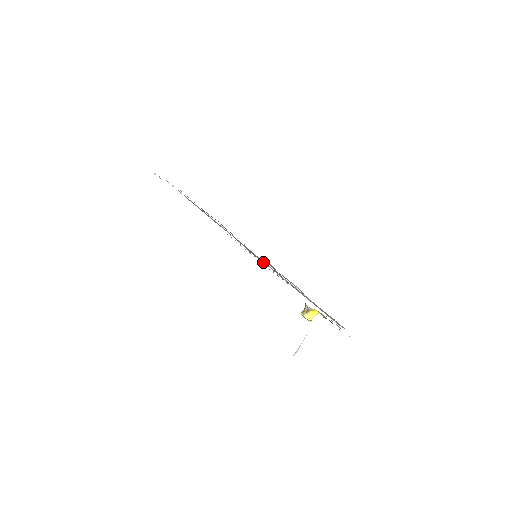
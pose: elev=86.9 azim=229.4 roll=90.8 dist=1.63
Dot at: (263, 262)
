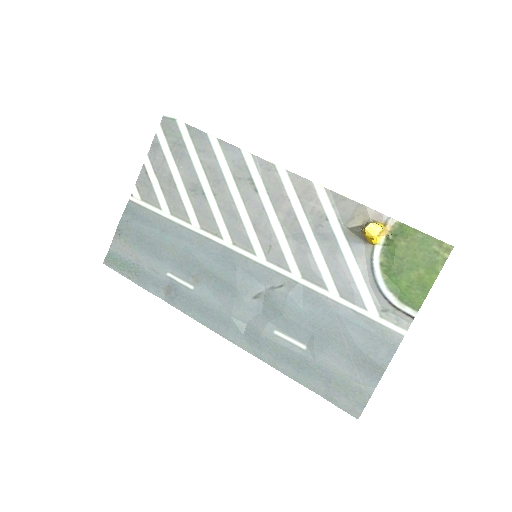
Dot at: (277, 237)
